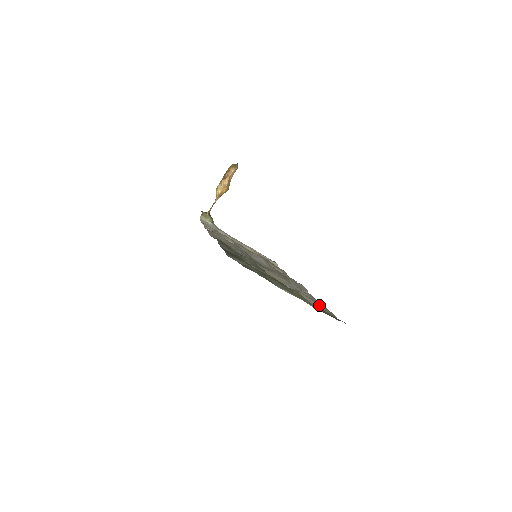
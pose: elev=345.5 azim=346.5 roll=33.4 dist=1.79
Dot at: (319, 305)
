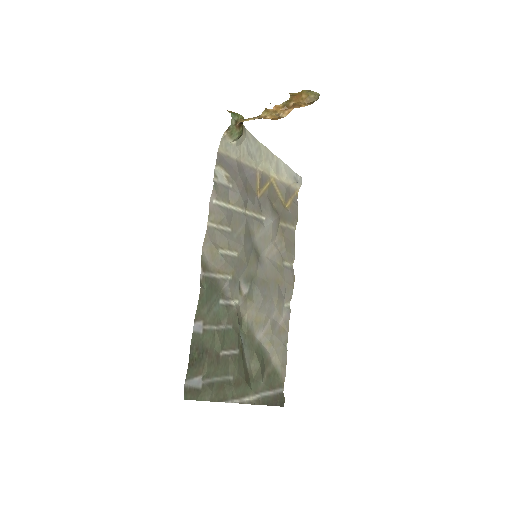
Dot at: (279, 361)
